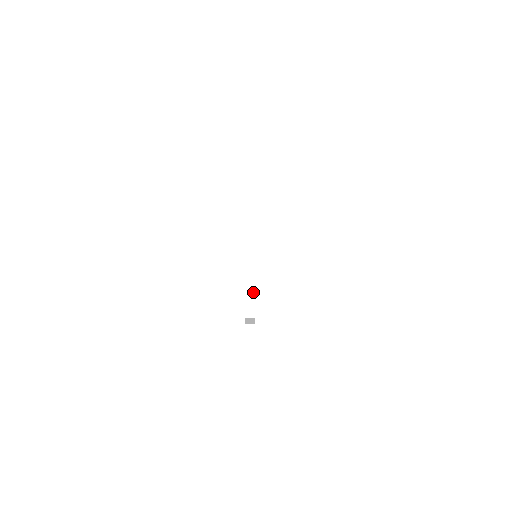
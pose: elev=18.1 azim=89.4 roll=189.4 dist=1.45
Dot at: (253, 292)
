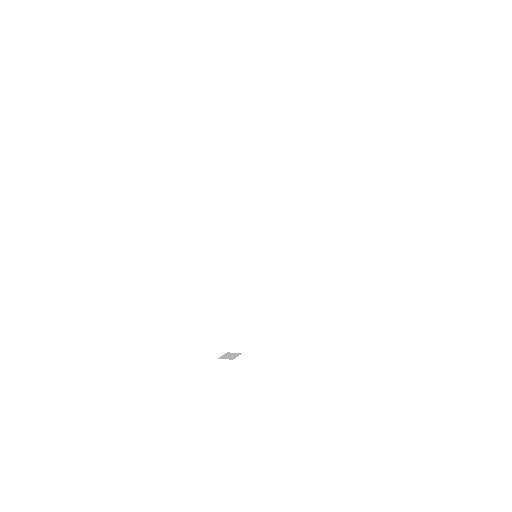
Dot at: (214, 323)
